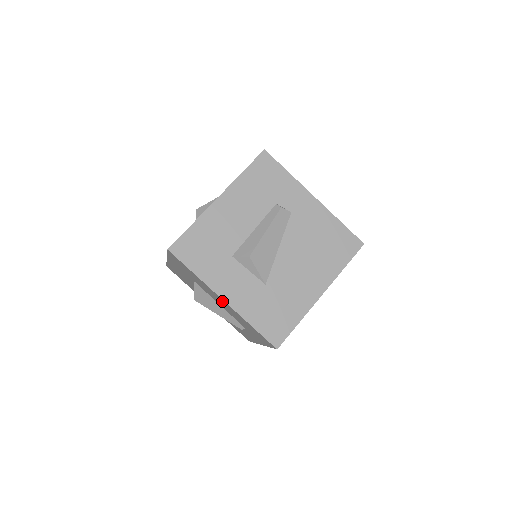
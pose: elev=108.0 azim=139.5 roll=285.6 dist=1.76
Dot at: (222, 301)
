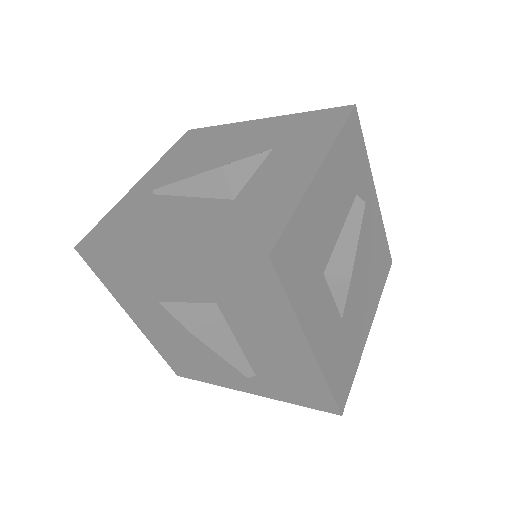
Dot at: (294, 348)
